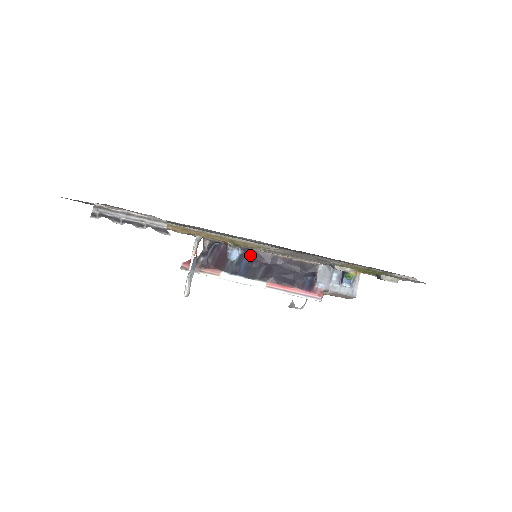
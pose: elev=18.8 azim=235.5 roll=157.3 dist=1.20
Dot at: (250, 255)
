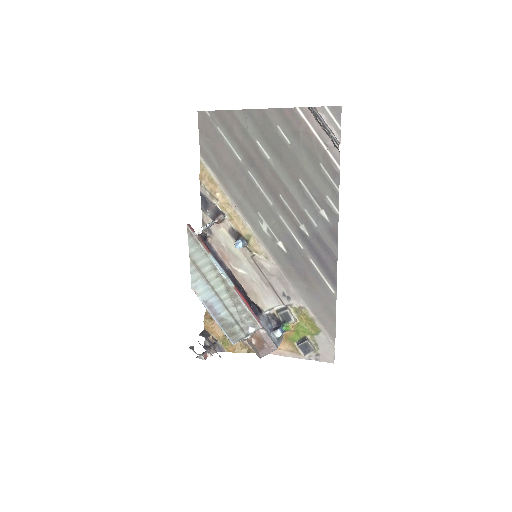
Dot at: occluded
